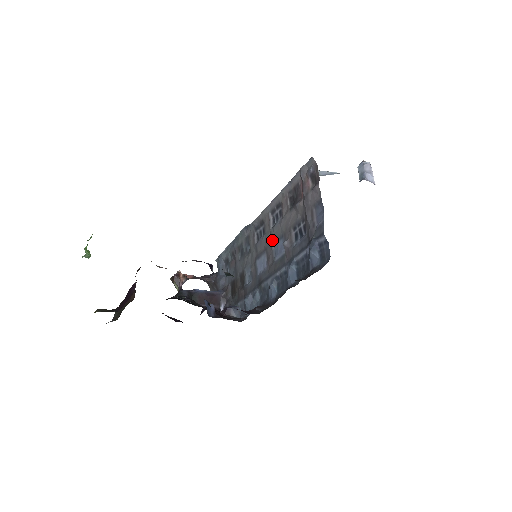
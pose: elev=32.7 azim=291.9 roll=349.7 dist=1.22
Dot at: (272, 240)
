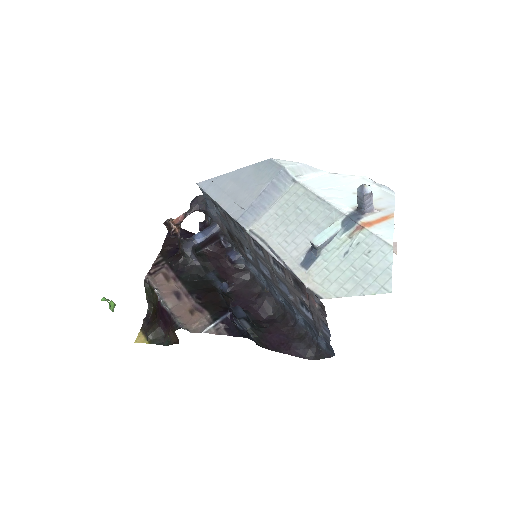
Dot at: (275, 274)
